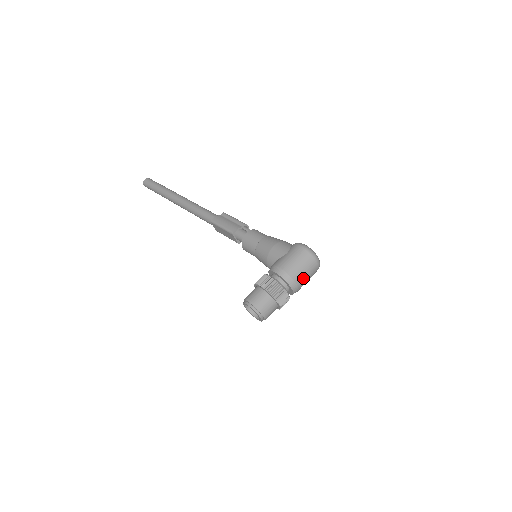
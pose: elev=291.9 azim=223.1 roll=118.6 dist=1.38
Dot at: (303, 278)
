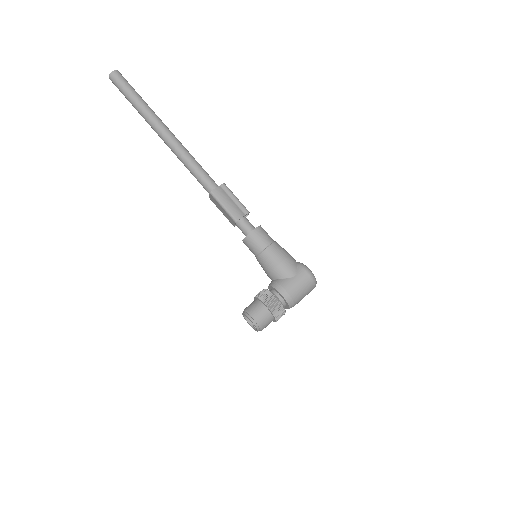
Dot at: (300, 300)
